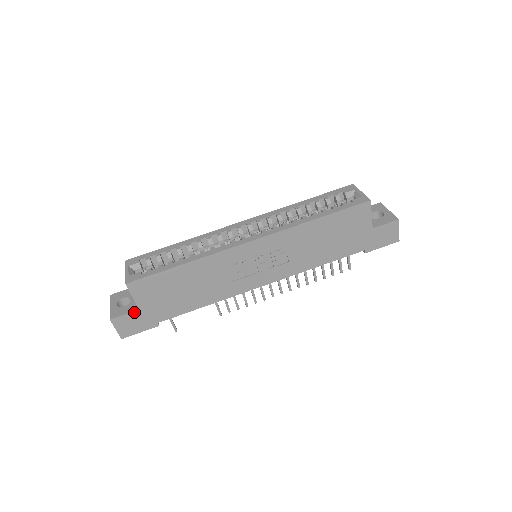
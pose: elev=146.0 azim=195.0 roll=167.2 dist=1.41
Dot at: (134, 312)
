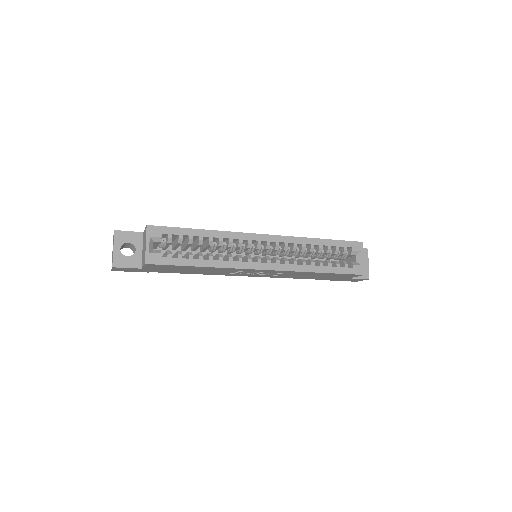
Dot at: (136, 268)
